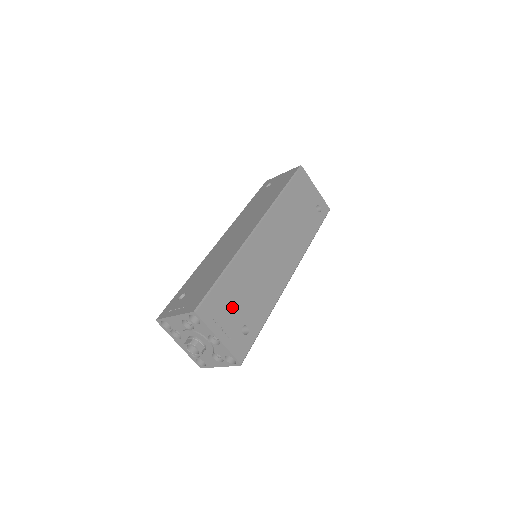
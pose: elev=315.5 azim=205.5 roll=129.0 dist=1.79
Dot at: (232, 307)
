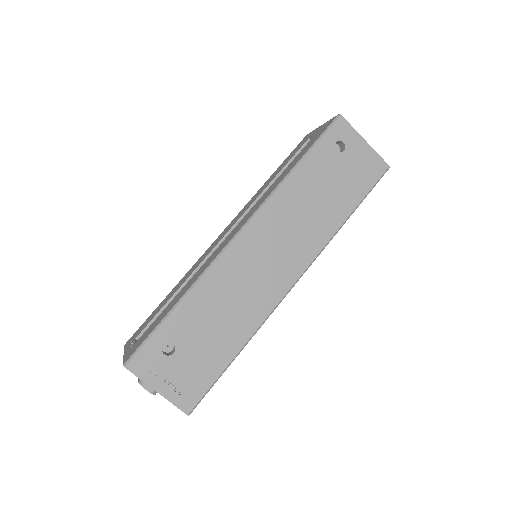
Dot at: occluded
